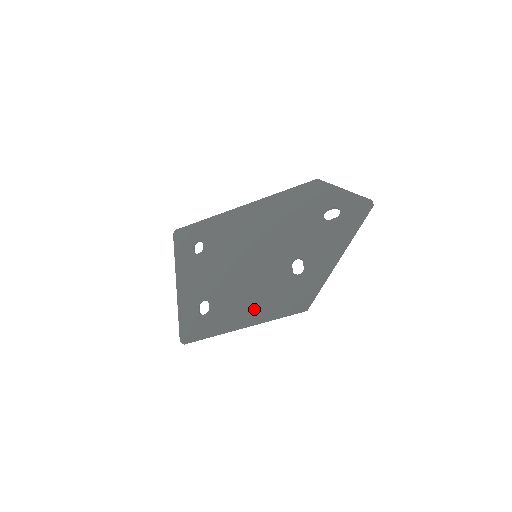
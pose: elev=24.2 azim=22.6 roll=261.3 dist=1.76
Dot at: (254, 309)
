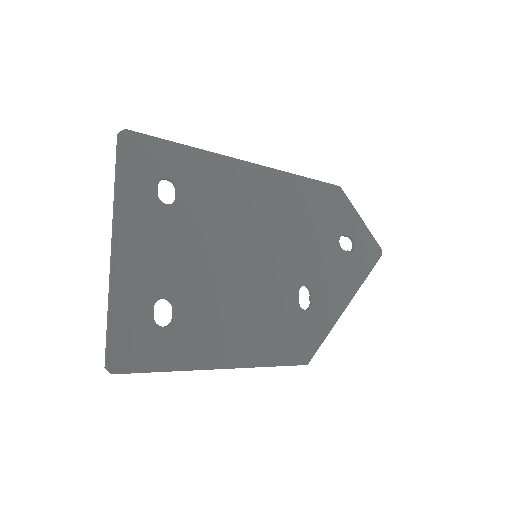
Dot at: (245, 343)
